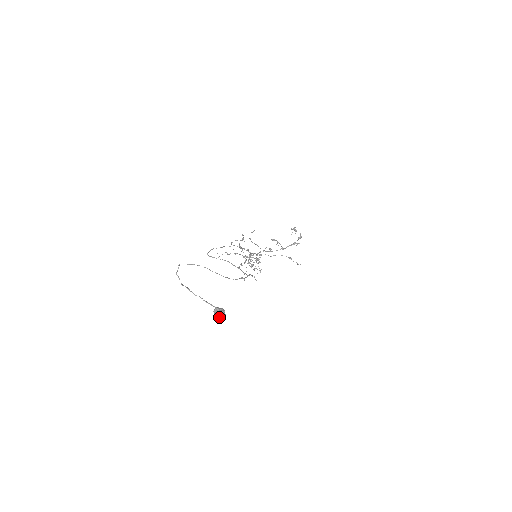
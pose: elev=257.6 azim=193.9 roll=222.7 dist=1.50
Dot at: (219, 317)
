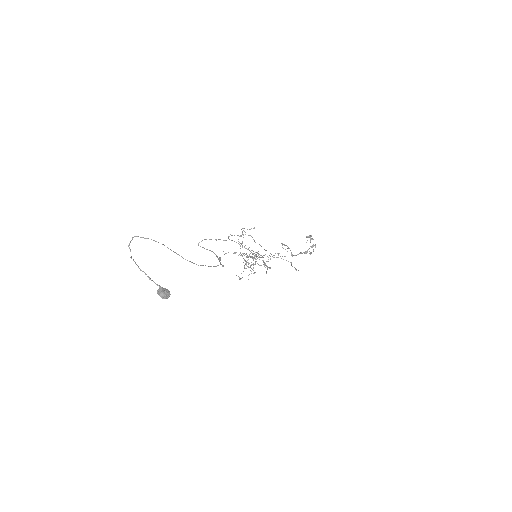
Dot at: (162, 298)
